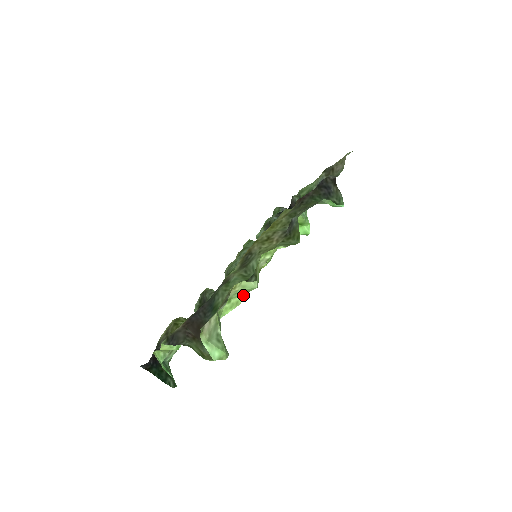
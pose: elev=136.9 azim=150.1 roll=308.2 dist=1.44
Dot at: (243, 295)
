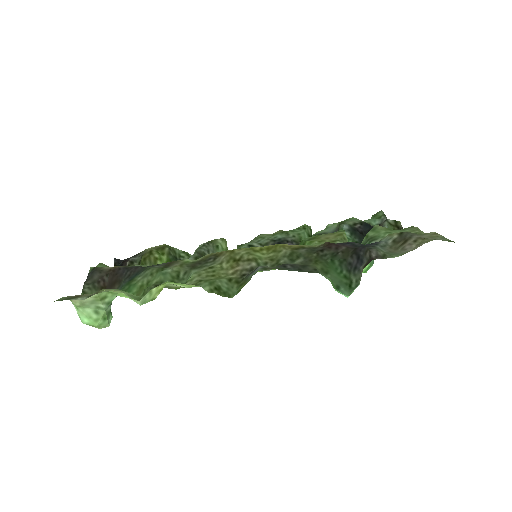
Dot at: (140, 297)
